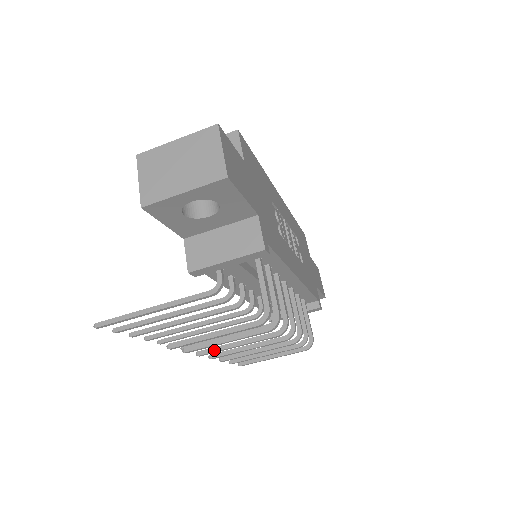
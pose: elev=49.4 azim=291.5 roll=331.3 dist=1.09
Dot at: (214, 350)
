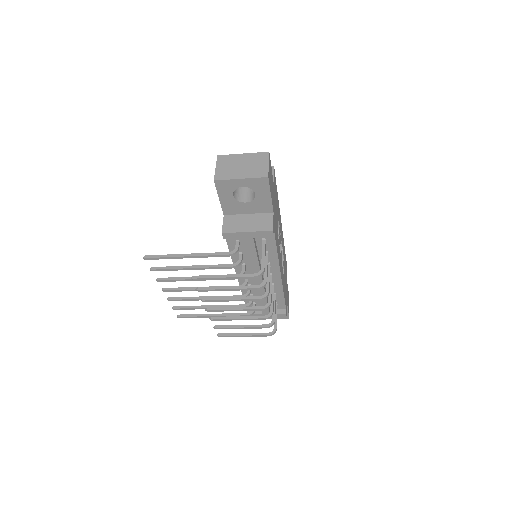
Dot at: (215, 299)
